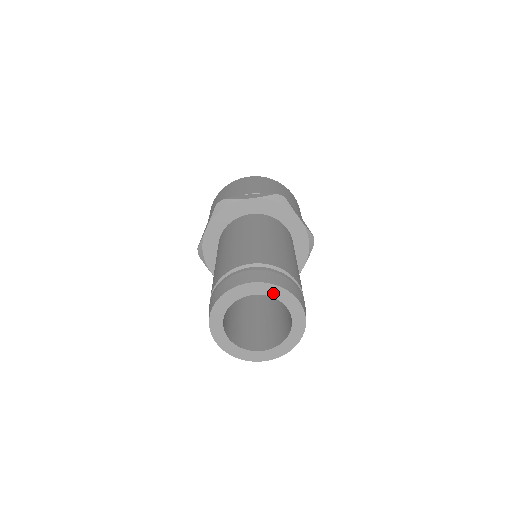
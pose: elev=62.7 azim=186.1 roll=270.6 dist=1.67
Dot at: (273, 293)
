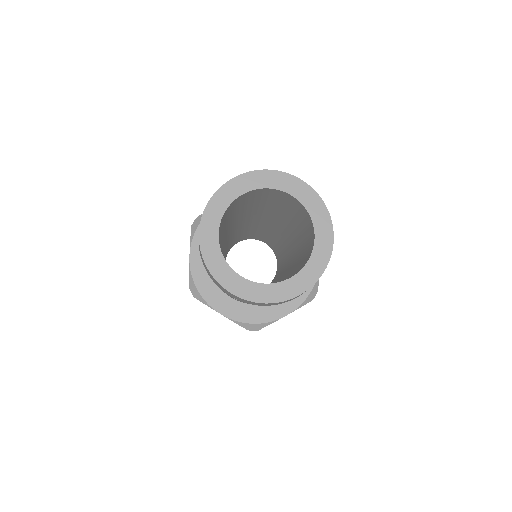
Dot at: (313, 209)
